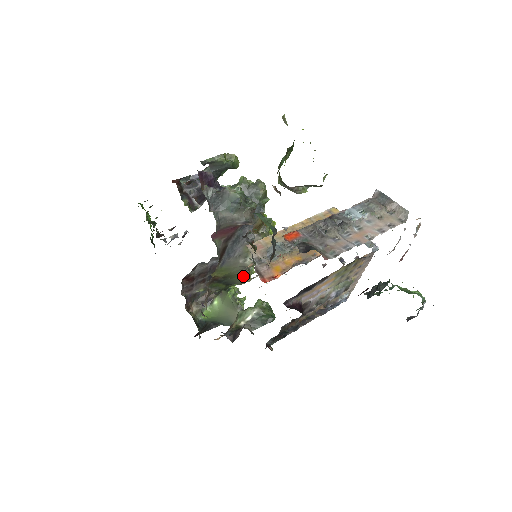
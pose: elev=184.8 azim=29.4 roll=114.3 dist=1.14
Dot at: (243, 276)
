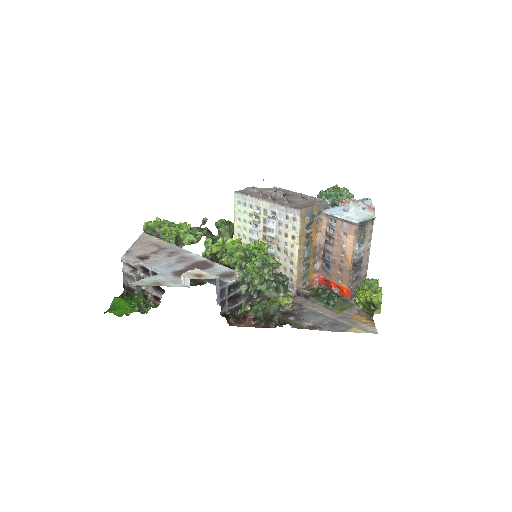
Dot at: occluded
